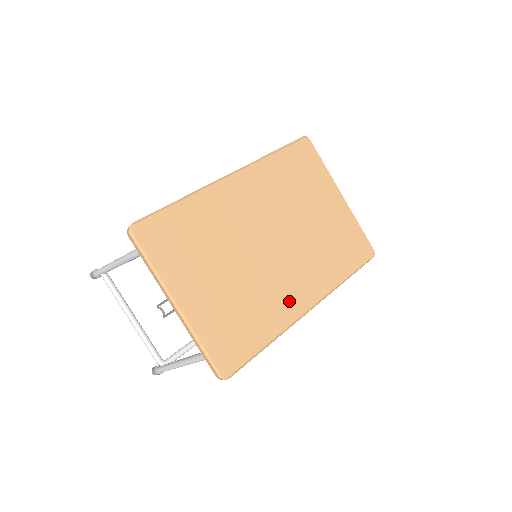
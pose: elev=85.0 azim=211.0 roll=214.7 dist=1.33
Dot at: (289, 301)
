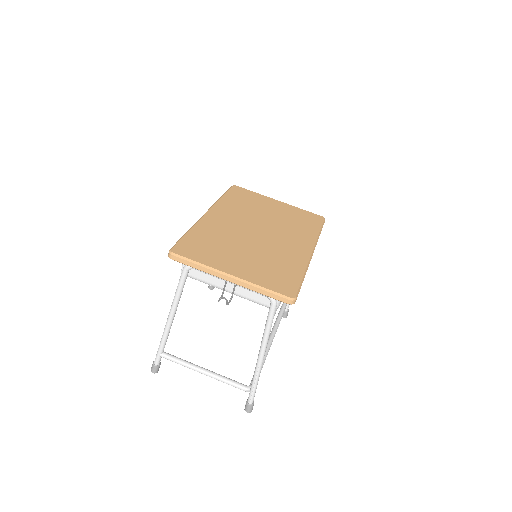
Dot at: (296, 253)
